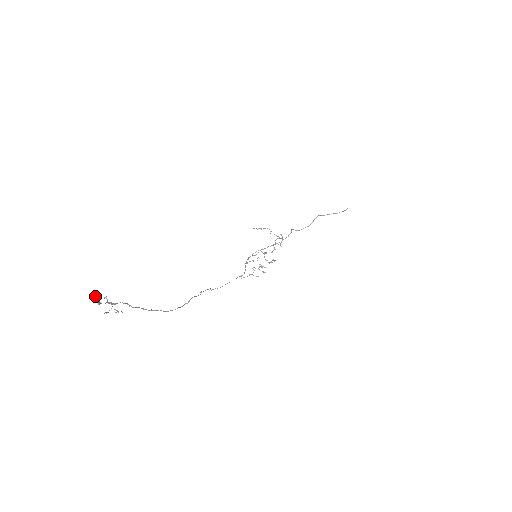
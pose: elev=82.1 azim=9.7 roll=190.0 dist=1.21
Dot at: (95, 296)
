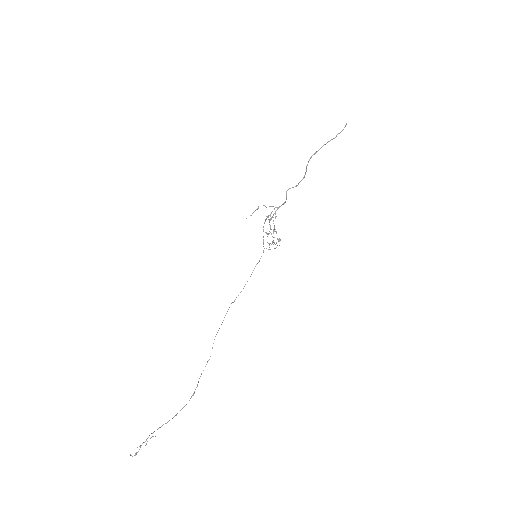
Dot at: (131, 455)
